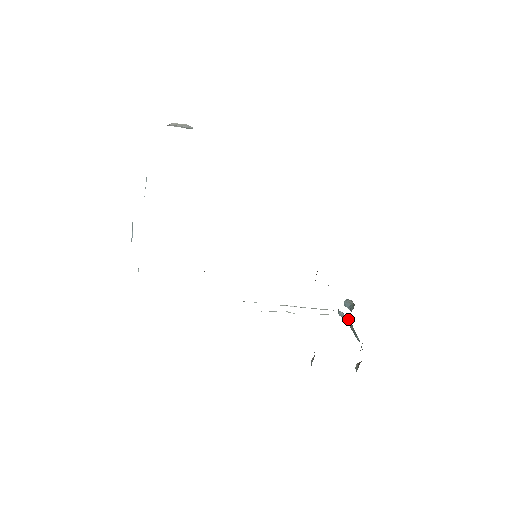
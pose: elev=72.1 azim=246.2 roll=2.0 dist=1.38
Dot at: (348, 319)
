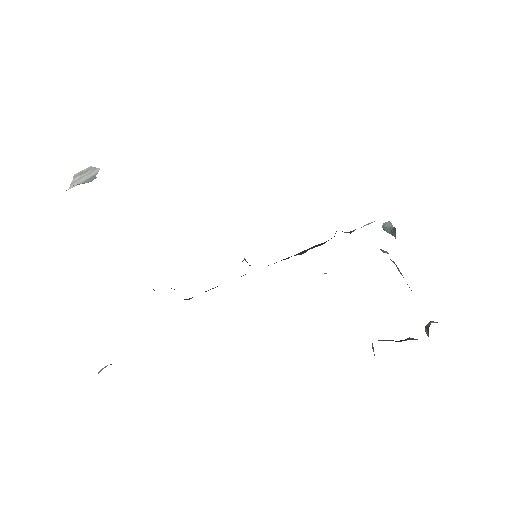
Dot at: (394, 263)
